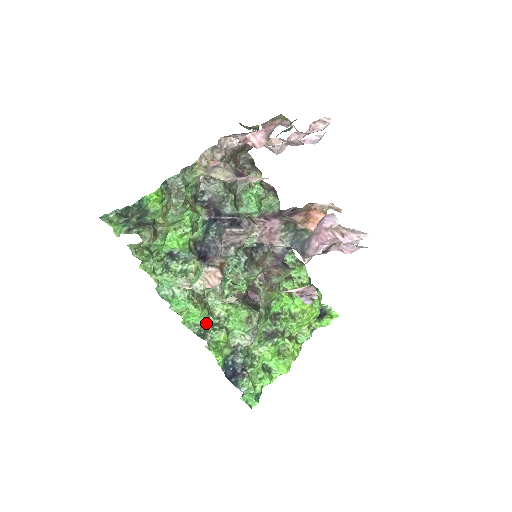
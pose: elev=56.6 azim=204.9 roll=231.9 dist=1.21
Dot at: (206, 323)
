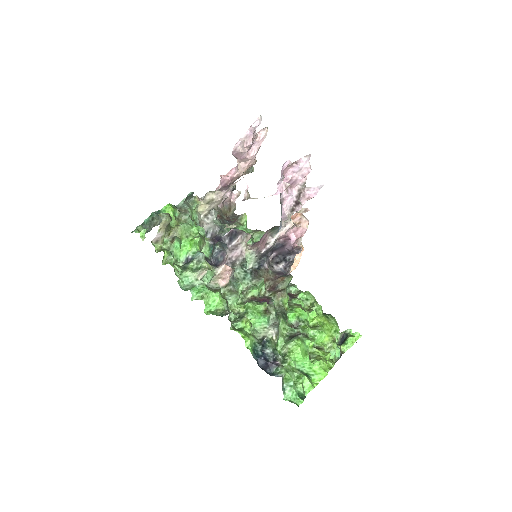
Dot at: (227, 310)
